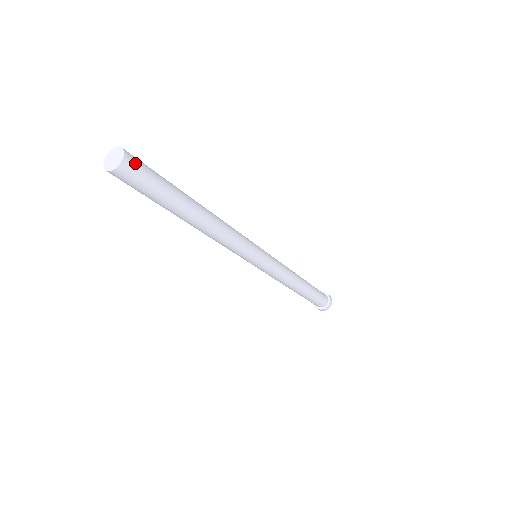
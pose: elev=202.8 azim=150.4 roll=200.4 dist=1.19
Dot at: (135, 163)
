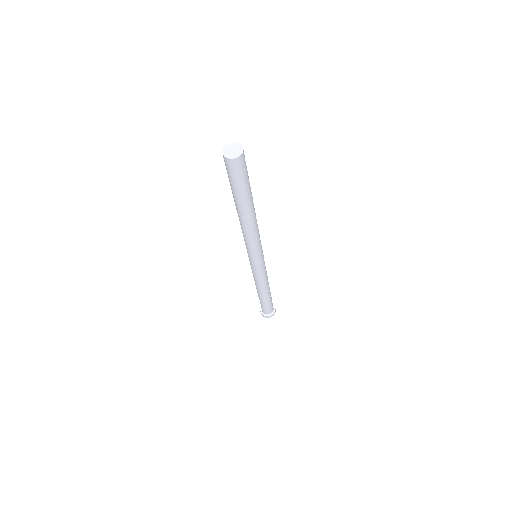
Dot at: (244, 159)
